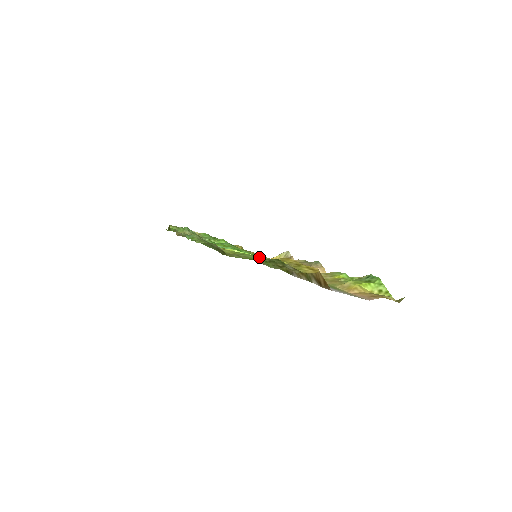
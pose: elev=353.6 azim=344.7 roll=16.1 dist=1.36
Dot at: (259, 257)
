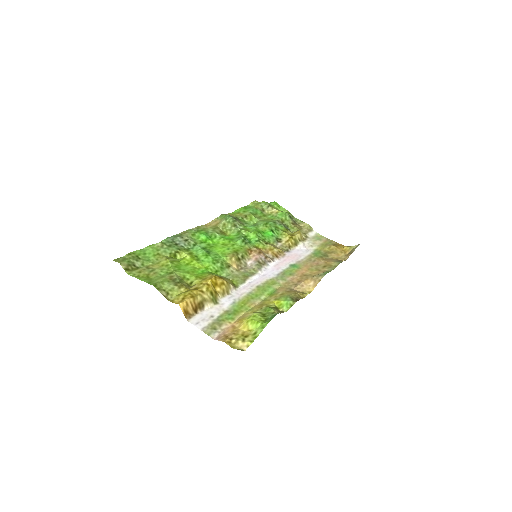
Dot at: (164, 276)
